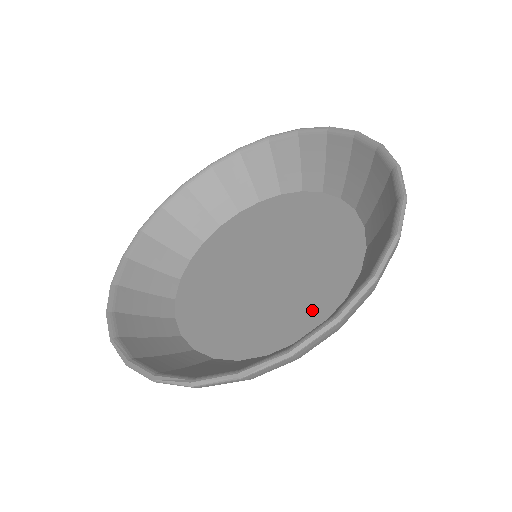
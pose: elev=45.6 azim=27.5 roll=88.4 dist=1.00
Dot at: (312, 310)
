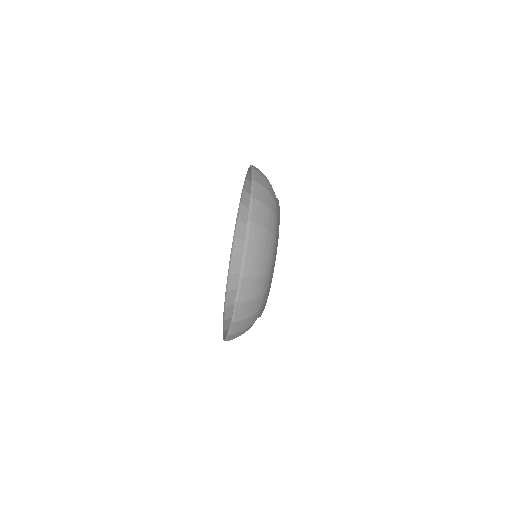
Dot at: occluded
